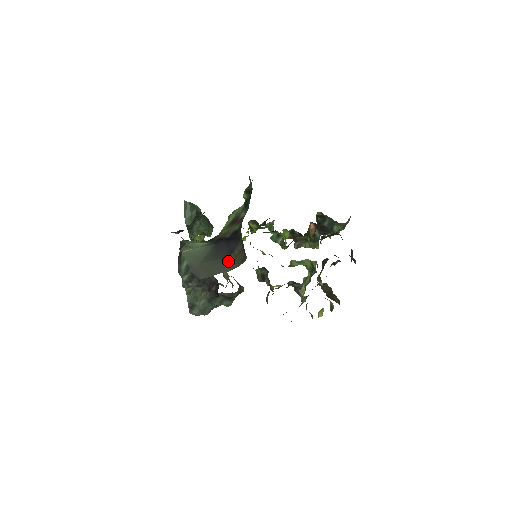
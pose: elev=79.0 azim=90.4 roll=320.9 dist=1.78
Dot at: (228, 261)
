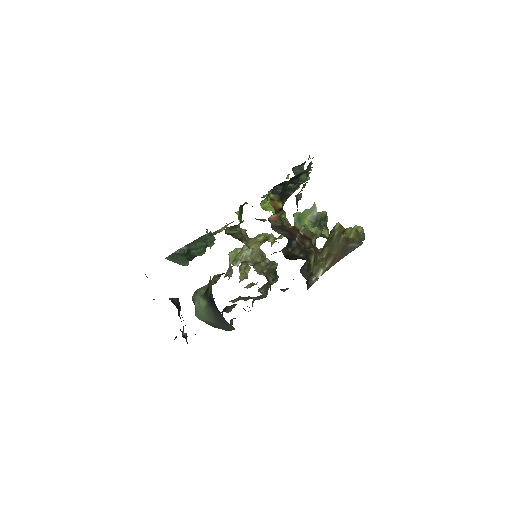
Dot at: (228, 323)
